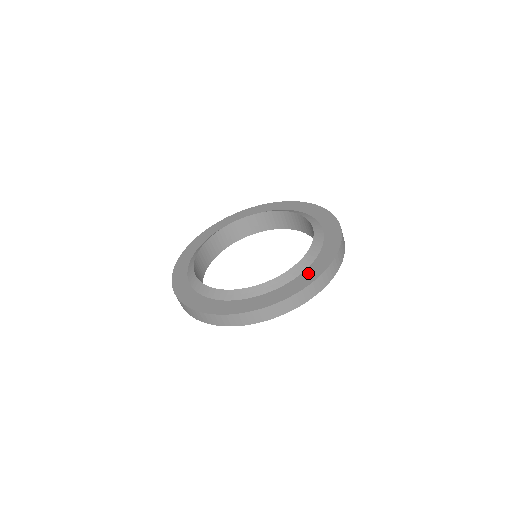
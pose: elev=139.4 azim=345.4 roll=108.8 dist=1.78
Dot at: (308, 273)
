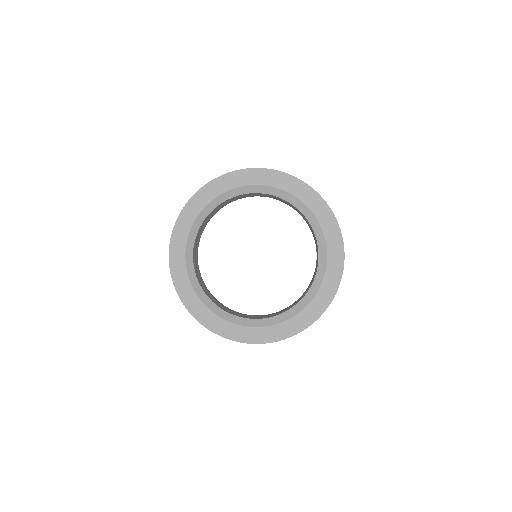
Dot at: (273, 330)
